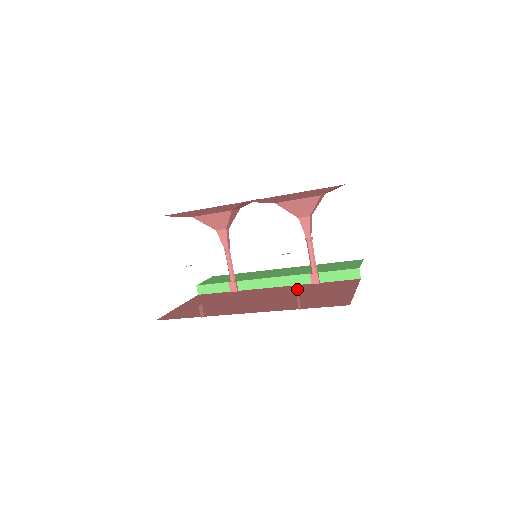
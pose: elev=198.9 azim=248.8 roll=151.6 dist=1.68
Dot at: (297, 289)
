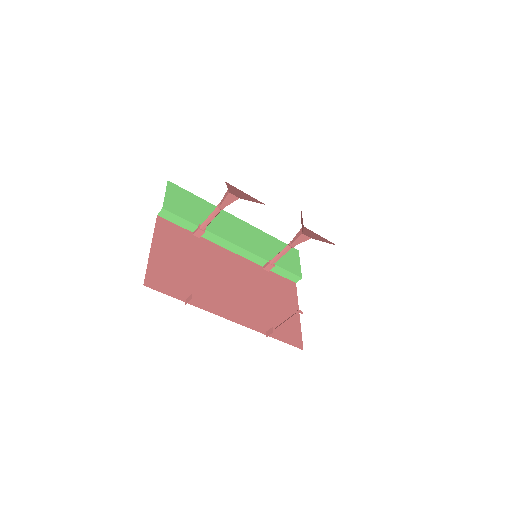
Dot at: (255, 276)
